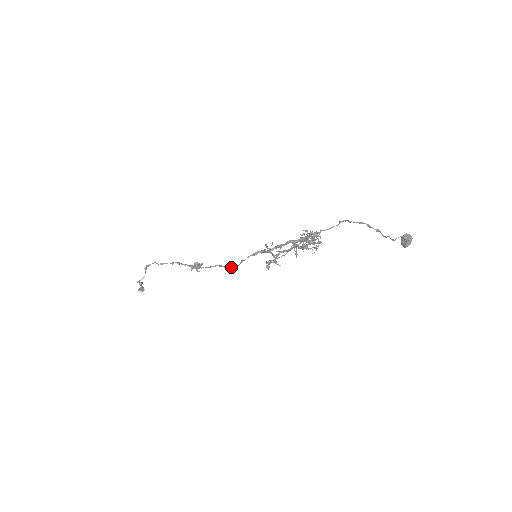
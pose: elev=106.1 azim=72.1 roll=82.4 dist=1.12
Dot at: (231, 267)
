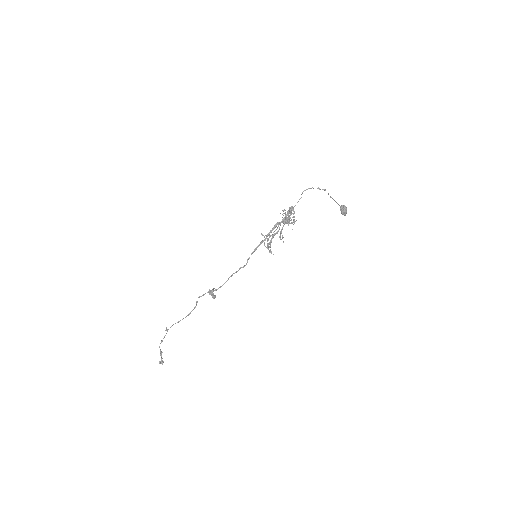
Dot at: (241, 267)
